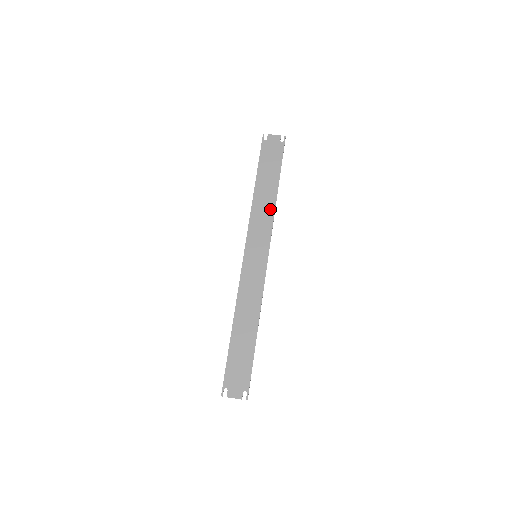
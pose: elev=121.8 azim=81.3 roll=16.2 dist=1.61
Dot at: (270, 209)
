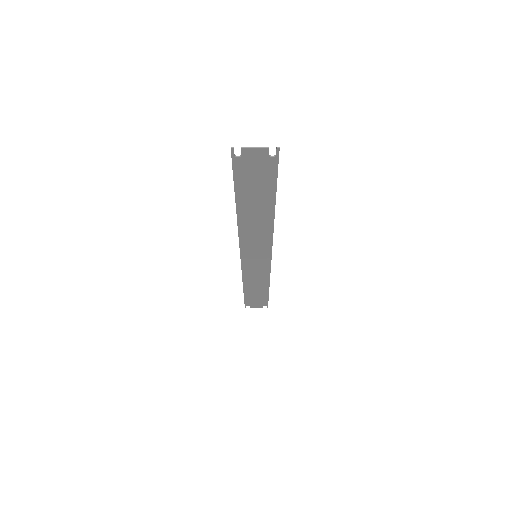
Dot at: (264, 278)
